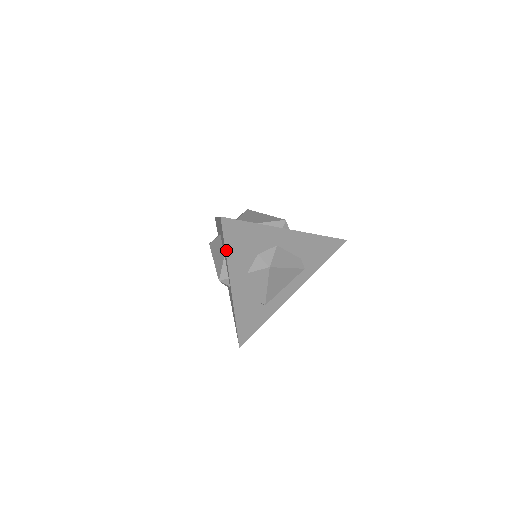
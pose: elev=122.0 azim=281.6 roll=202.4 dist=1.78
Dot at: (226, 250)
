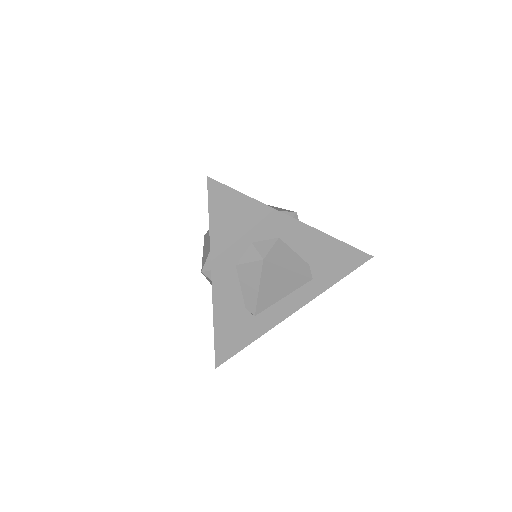
Dot at: (210, 225)
